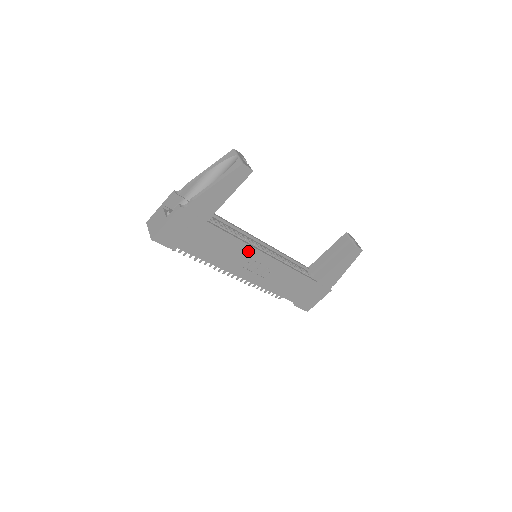
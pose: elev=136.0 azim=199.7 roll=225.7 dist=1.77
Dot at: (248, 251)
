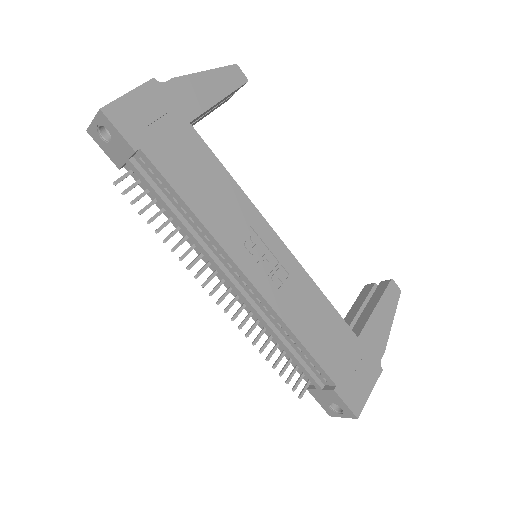
Dot at: (248, 213)
